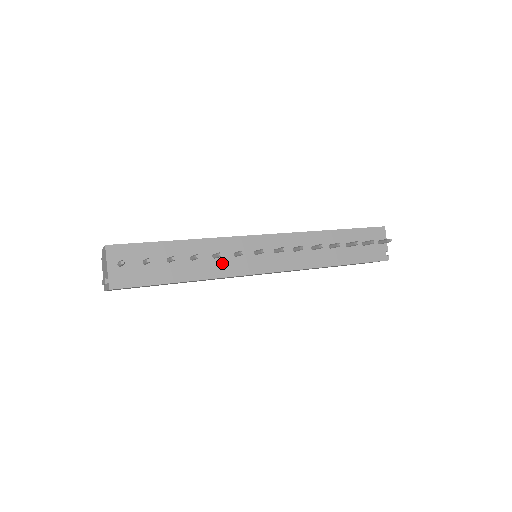
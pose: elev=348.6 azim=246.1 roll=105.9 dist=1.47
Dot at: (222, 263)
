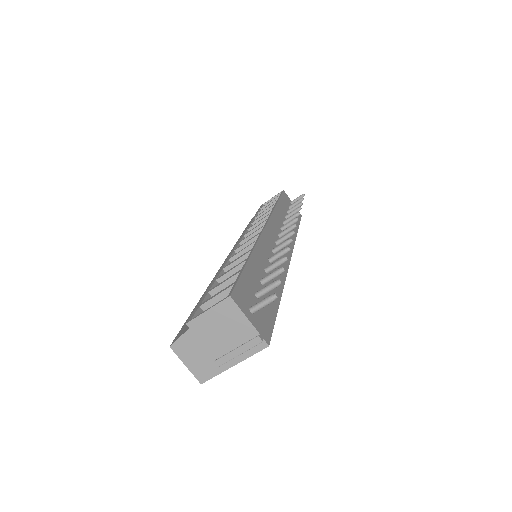
Dot at: occluded
